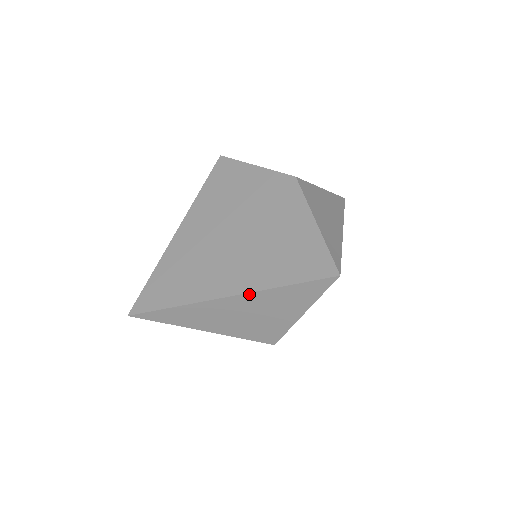
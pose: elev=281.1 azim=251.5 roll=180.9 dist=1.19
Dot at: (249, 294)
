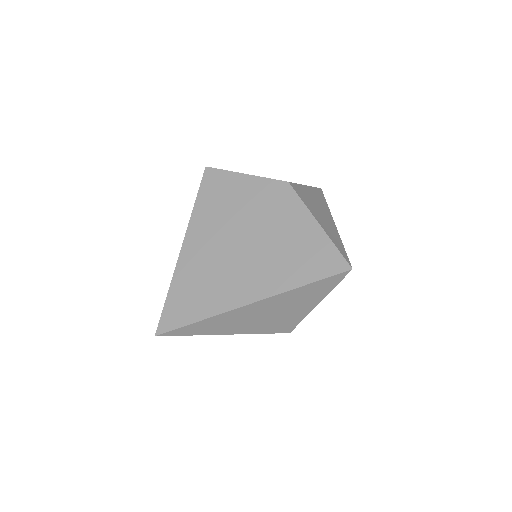
Dot at: (272, 297)
